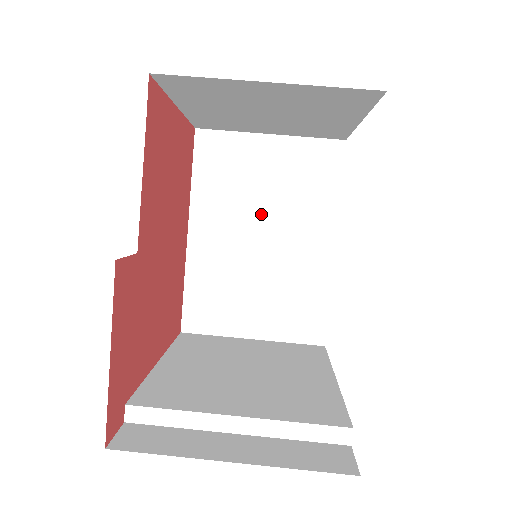
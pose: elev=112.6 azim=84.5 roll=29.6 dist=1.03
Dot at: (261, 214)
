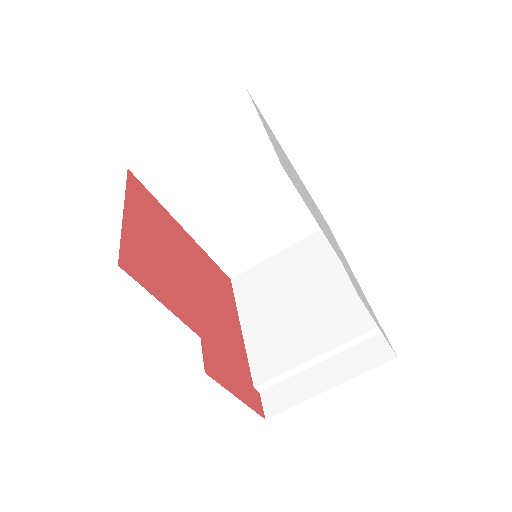
Dot at: (225, 185)
